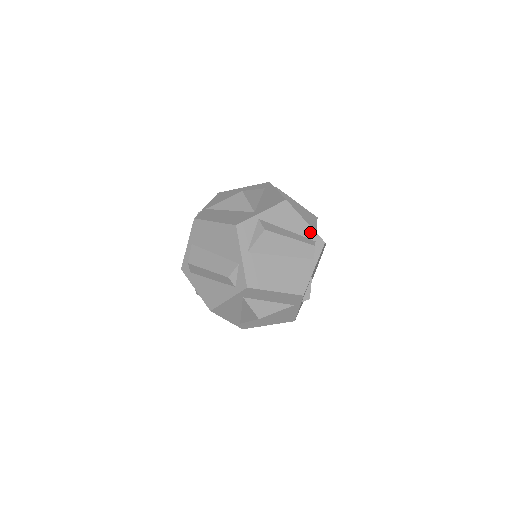
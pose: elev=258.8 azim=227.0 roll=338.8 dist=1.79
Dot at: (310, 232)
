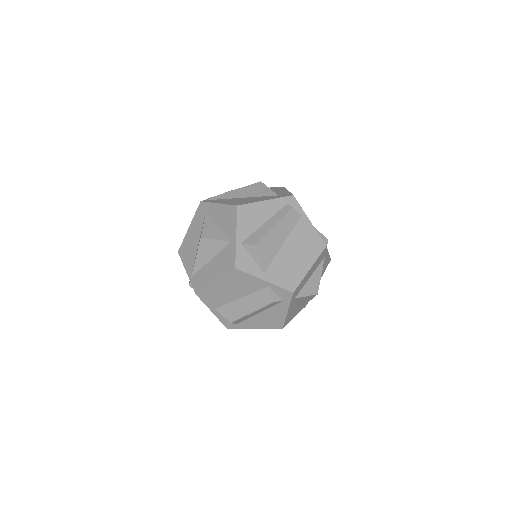
Dot at: (277, 203)
